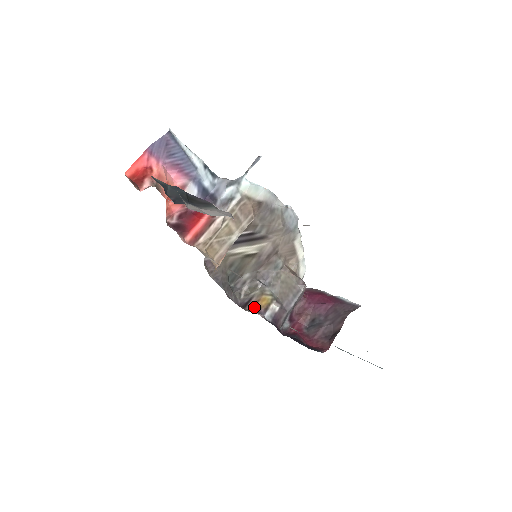
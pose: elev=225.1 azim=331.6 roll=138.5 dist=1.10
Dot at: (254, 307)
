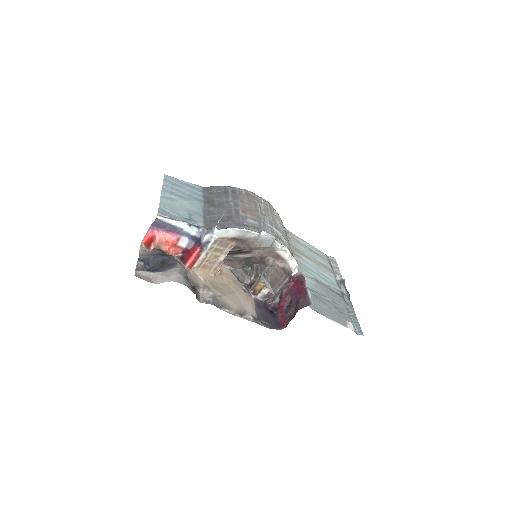
Dot at: (253, 289)
